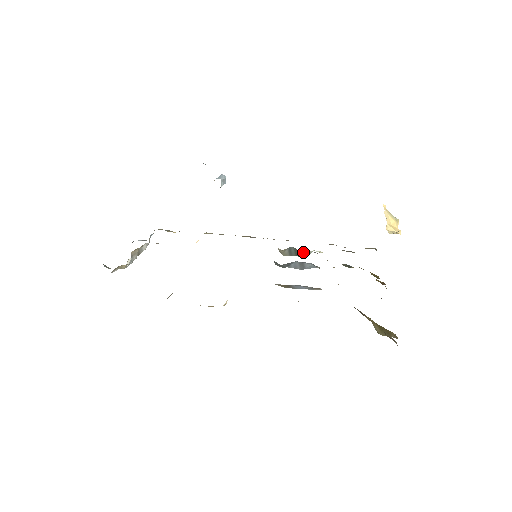
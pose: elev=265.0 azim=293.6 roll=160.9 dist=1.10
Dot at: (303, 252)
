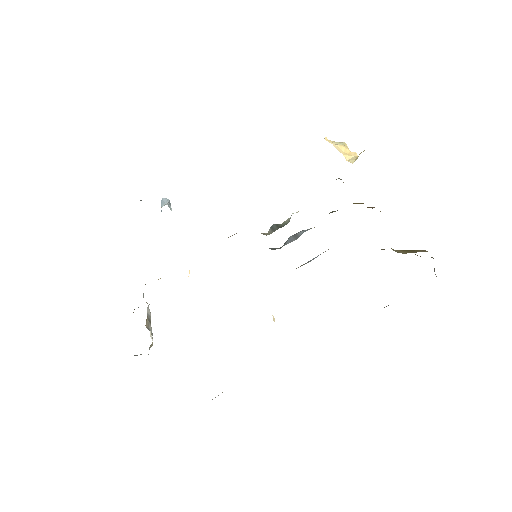
Dot at: (284, 222)
